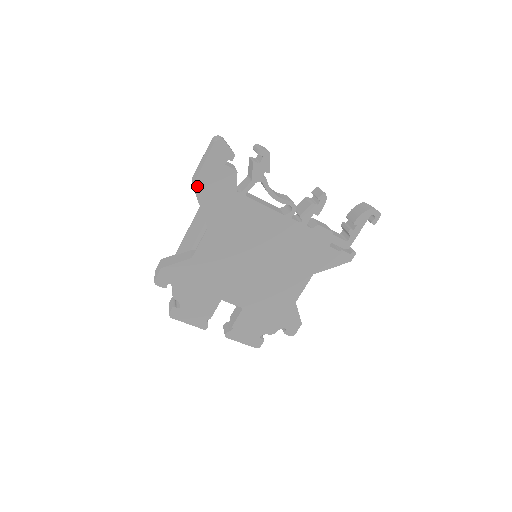
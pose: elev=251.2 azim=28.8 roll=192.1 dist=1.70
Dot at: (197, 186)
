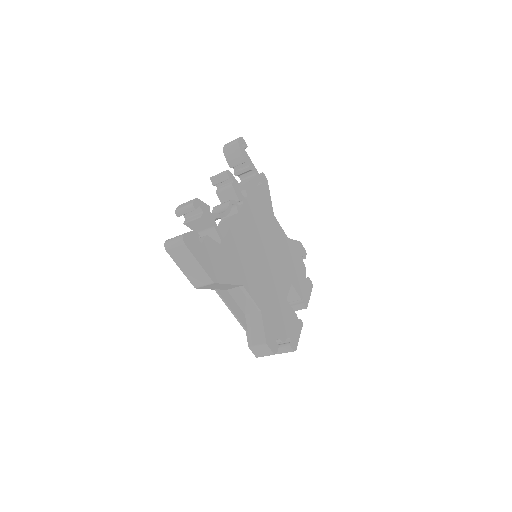
Dot at: (214, 279)
